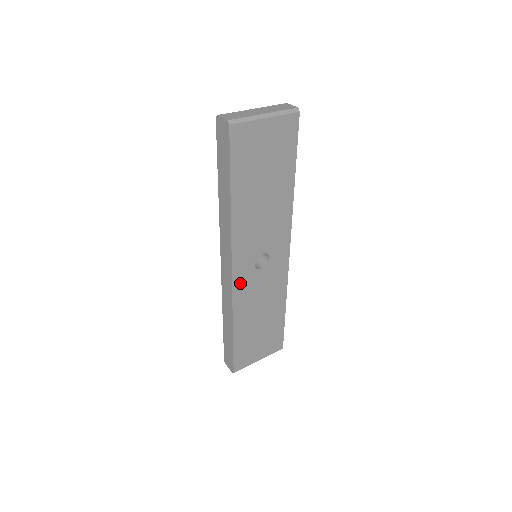
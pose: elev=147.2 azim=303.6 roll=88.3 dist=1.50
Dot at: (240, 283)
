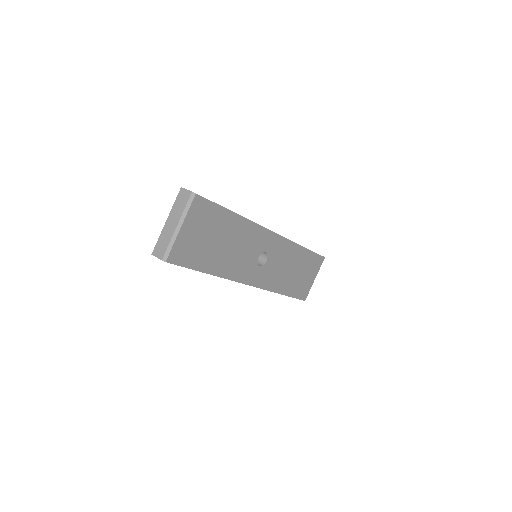
Dot at: (261, 281)
